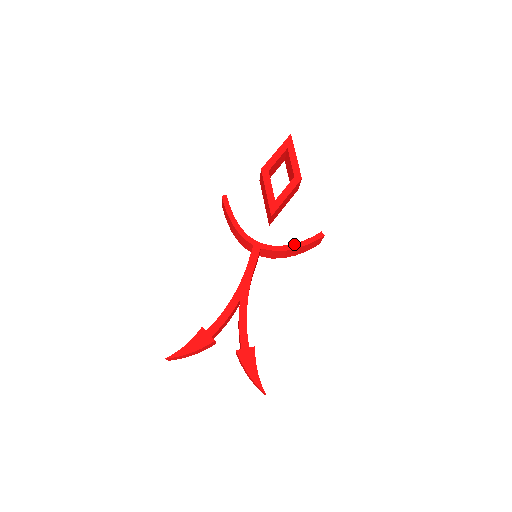
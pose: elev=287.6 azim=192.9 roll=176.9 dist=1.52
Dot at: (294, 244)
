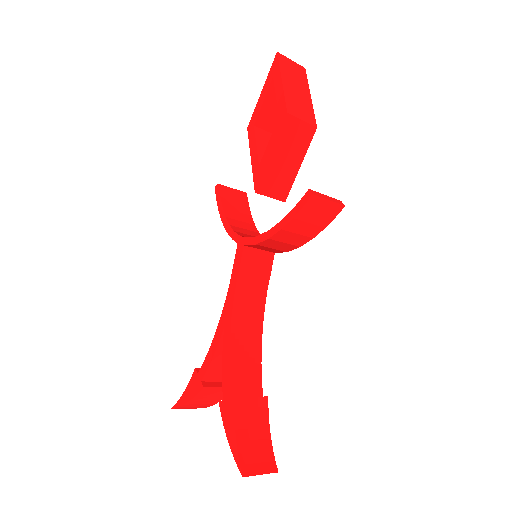
Dot at: (276, 225)
